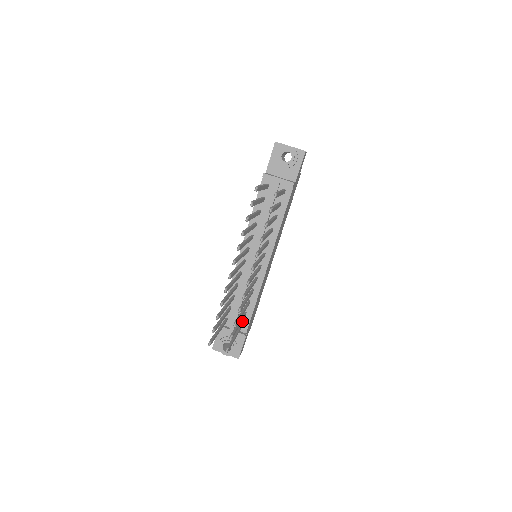
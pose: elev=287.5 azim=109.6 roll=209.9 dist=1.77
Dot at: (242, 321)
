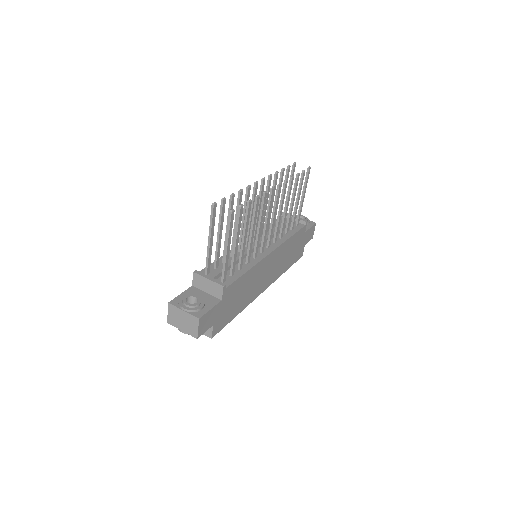
Dot at: (225, 279)
